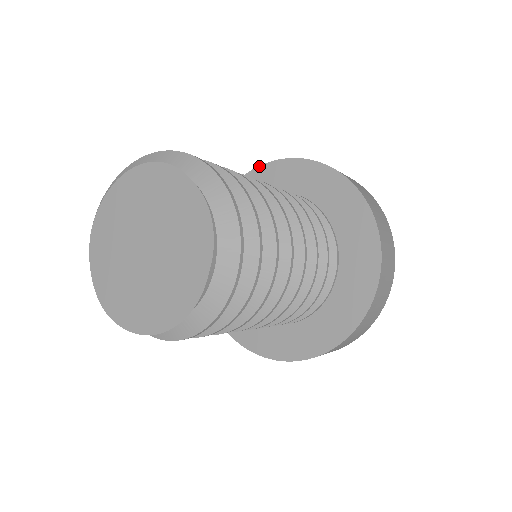
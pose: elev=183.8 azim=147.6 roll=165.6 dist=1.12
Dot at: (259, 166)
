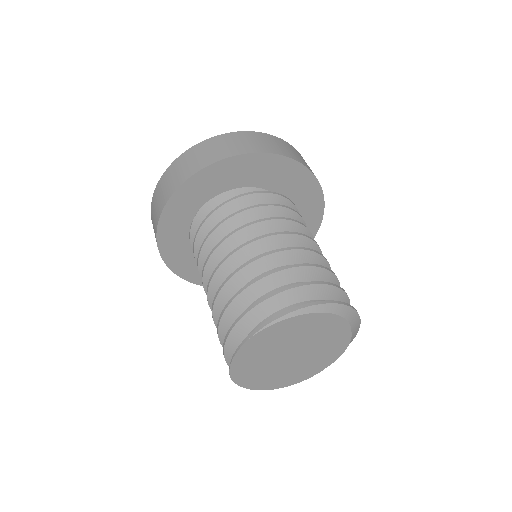
Dot at: (272, 154)
